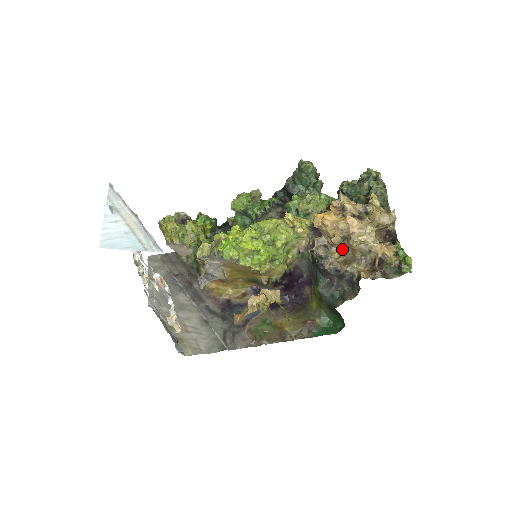
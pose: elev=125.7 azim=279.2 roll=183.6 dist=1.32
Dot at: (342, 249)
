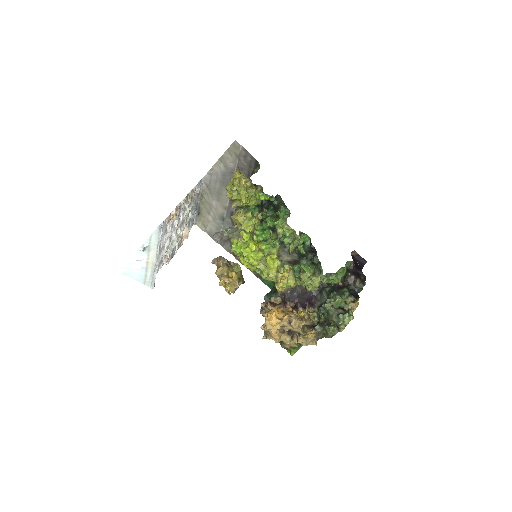
Dot at: occluded
